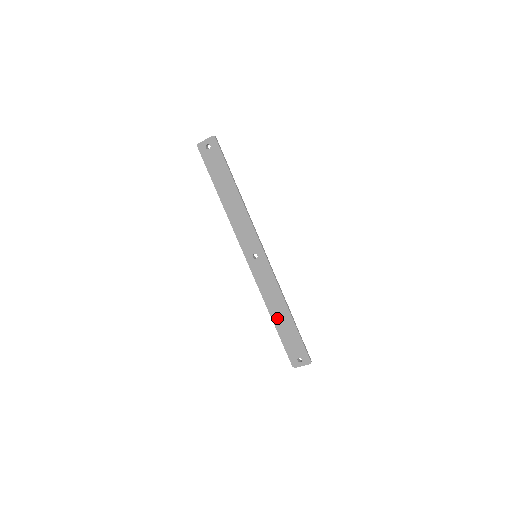
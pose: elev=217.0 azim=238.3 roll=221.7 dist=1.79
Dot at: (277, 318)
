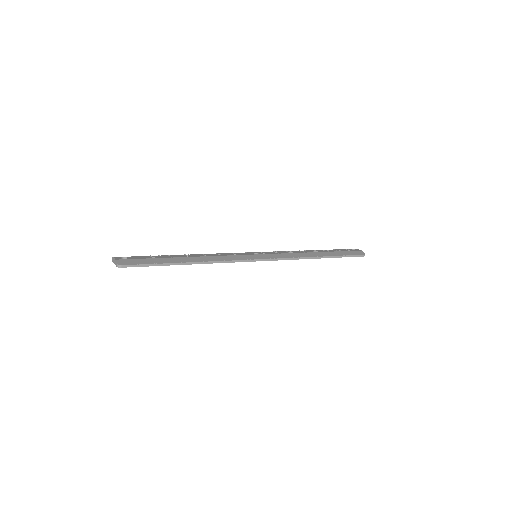
Dot at: occluded
